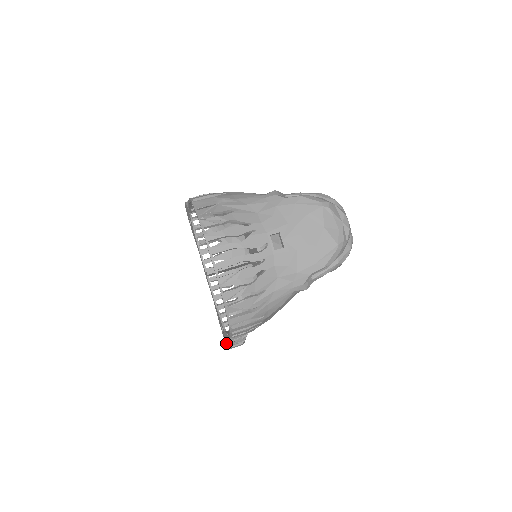
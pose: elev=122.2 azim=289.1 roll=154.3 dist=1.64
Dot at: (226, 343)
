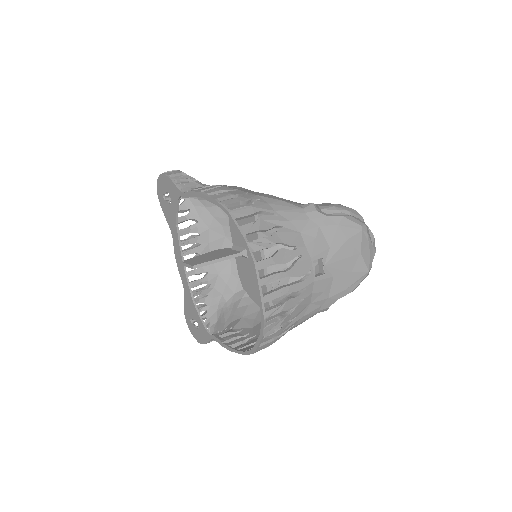
Dot at: (197, 336)
